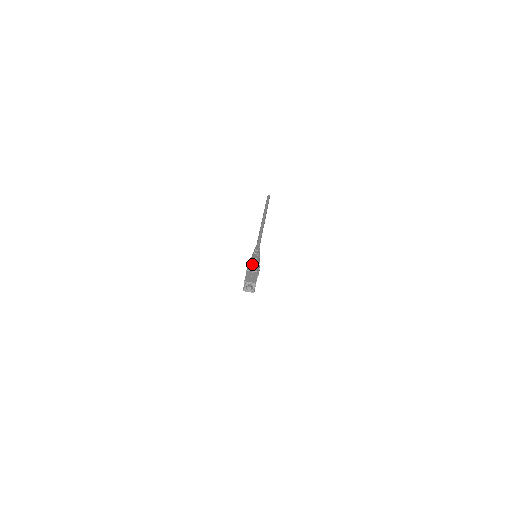
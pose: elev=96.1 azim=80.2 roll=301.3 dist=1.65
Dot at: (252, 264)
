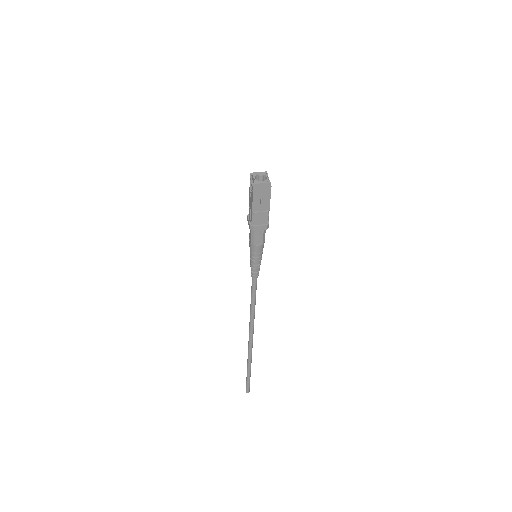
Dot at: occluded
